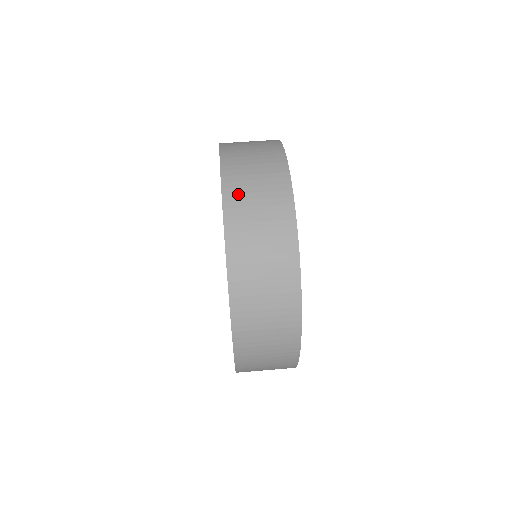
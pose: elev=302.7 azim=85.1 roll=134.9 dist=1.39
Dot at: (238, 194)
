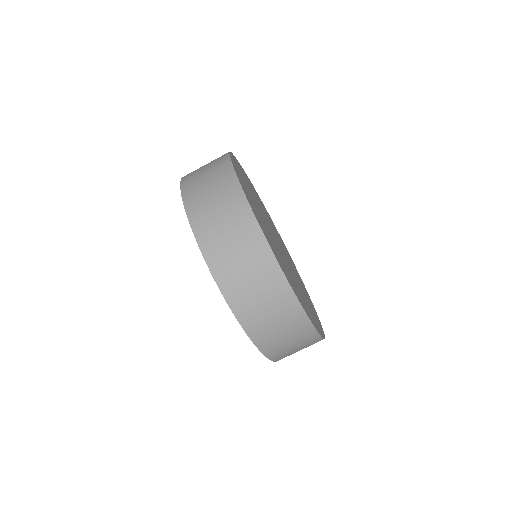
Dot at: (267, 339)
